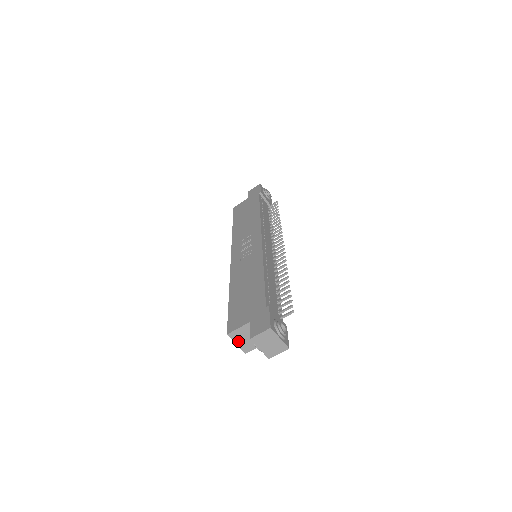
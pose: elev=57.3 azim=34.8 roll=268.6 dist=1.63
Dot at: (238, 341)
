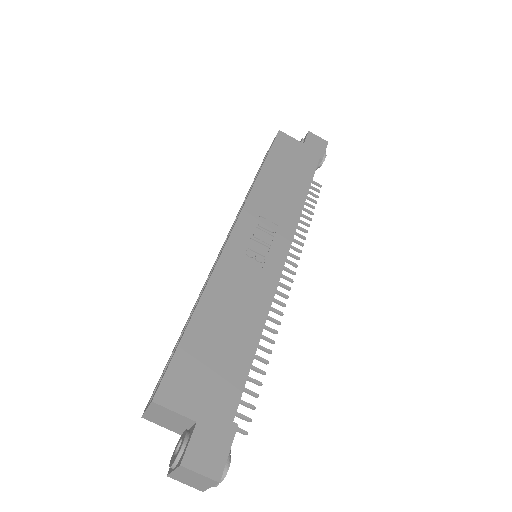
Dot at: (153, 411)
